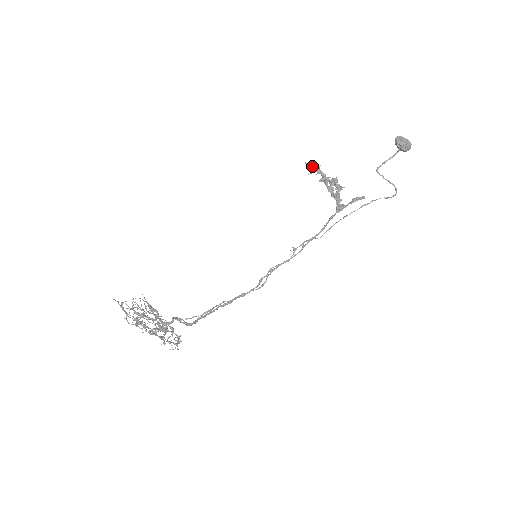
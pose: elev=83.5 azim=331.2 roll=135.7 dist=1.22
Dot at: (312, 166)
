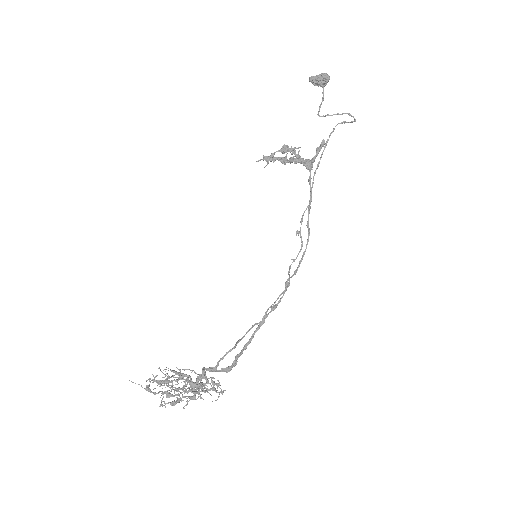
Dot at: (264, 159)
